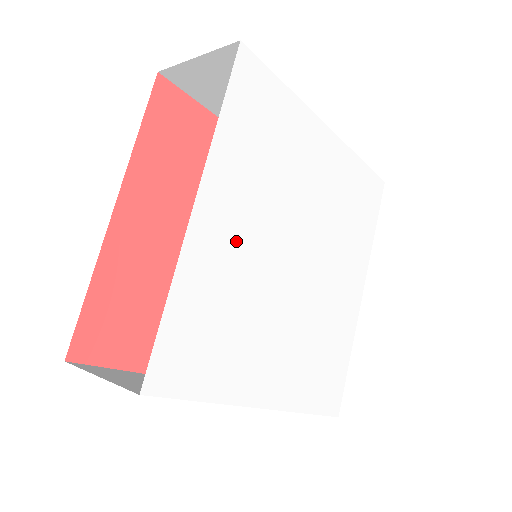
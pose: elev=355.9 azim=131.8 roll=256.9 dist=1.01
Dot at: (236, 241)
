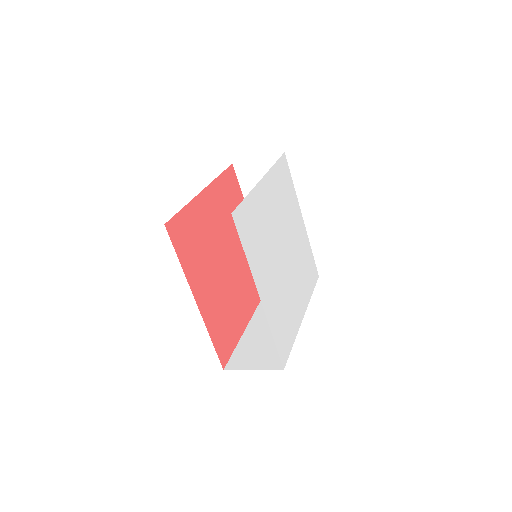
Dot at: (269, 210)
